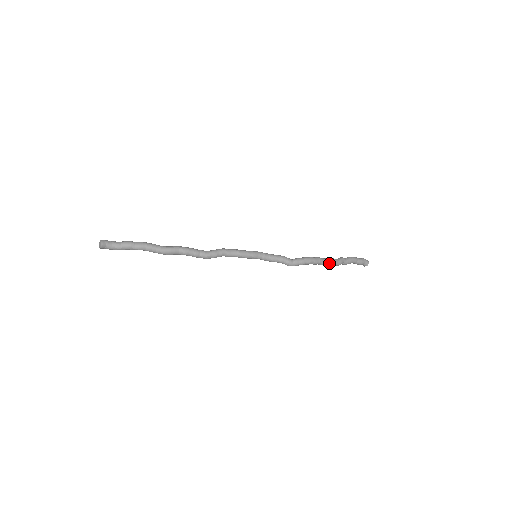
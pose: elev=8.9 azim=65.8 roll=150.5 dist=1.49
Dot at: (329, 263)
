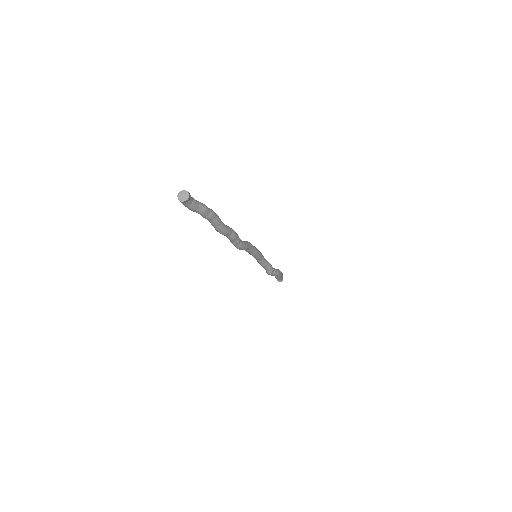
Dot at: (280, 277)
